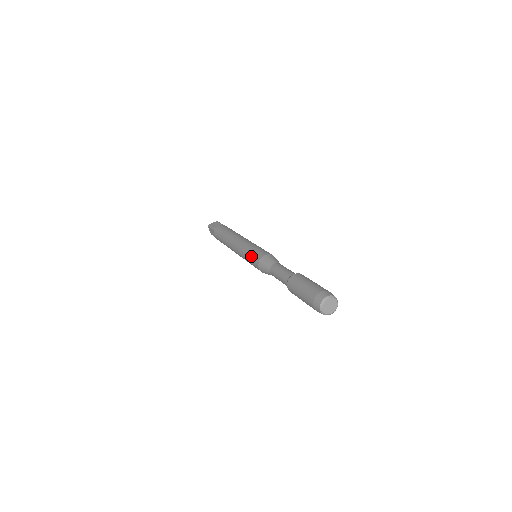
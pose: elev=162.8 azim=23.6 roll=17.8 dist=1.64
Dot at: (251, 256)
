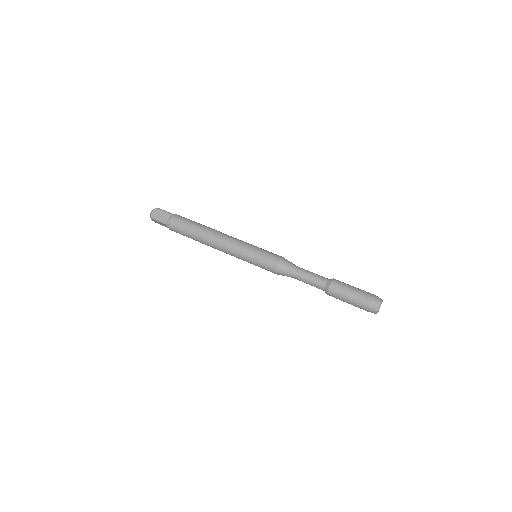
Dot at: (260, 264)
